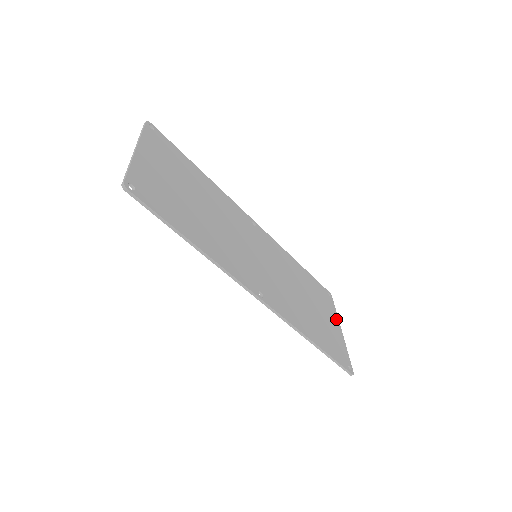
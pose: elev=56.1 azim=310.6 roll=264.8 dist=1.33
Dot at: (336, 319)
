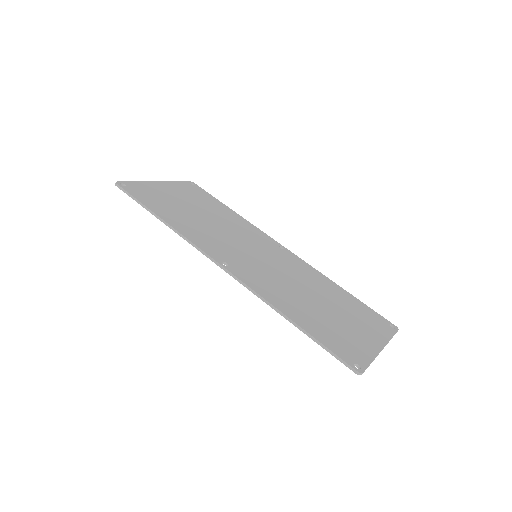
Dot at: (381, 339)
